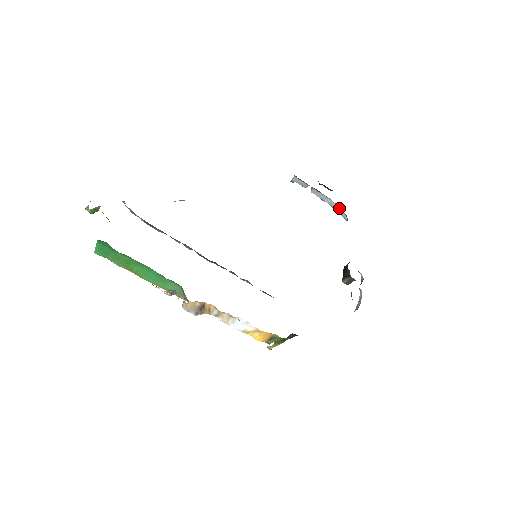
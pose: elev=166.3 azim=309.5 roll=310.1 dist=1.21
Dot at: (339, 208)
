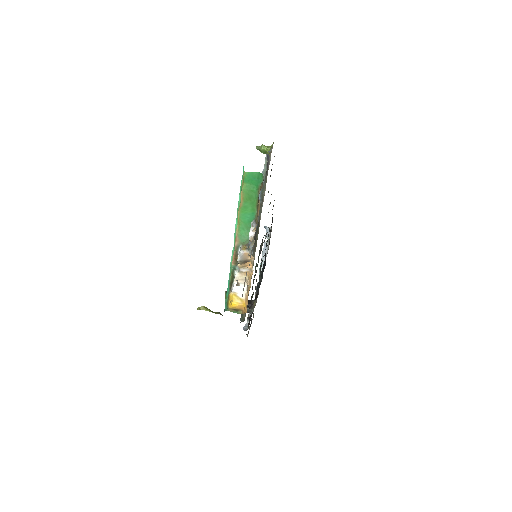
Dot at: occluded
